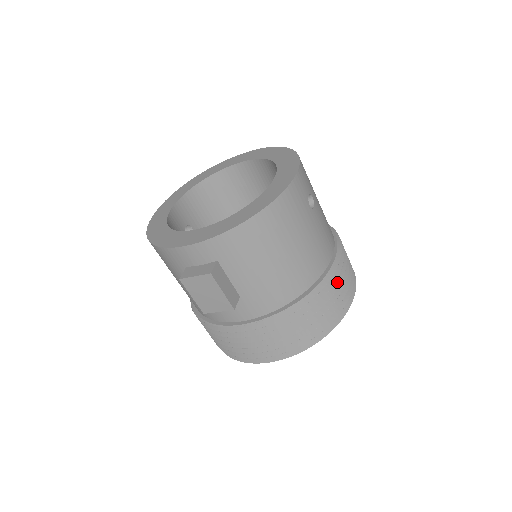
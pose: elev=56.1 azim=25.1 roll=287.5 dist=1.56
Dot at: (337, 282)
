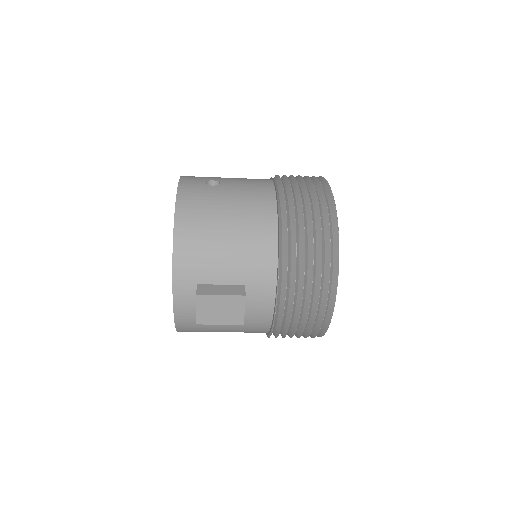
Dot at: (298, 195)
